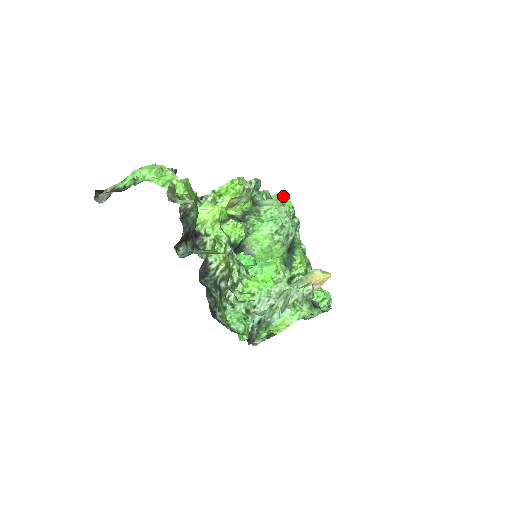
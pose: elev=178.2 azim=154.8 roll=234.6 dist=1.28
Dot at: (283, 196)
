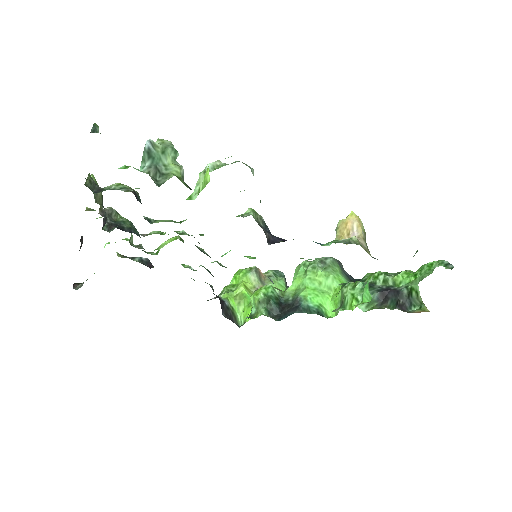
Dot at: occluded
